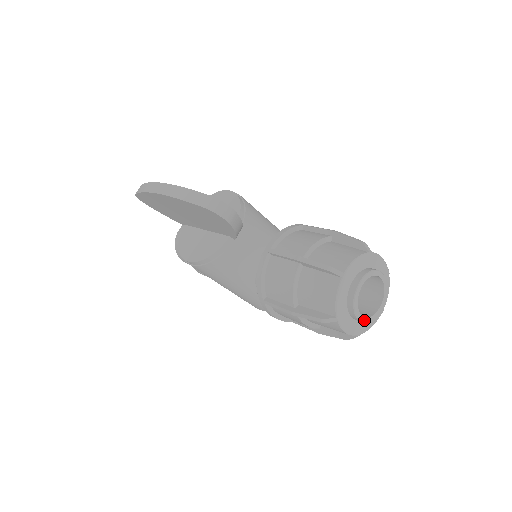
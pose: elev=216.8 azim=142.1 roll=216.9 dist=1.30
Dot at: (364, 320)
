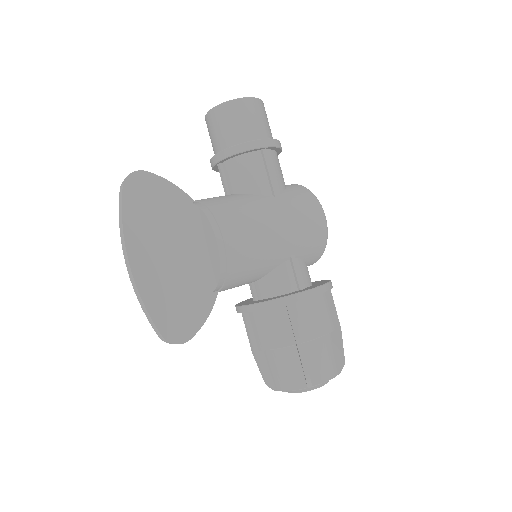
Dot at: occluded
